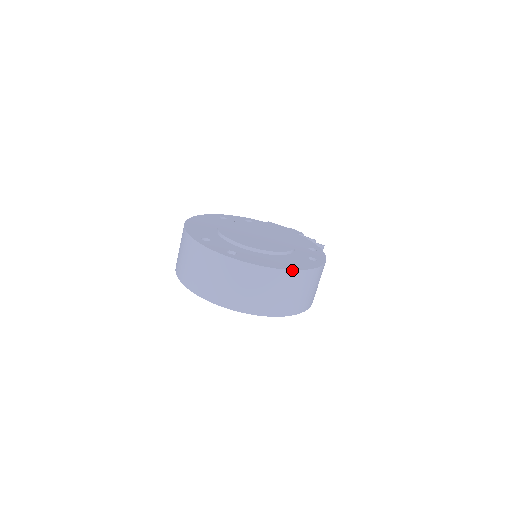
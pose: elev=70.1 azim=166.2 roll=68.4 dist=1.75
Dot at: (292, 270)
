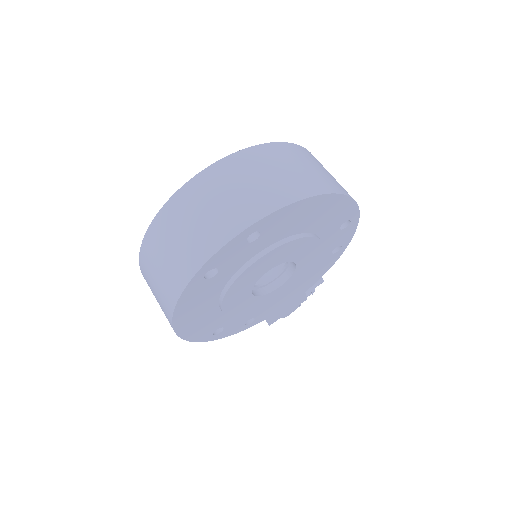
Dot at: (289, 143)
